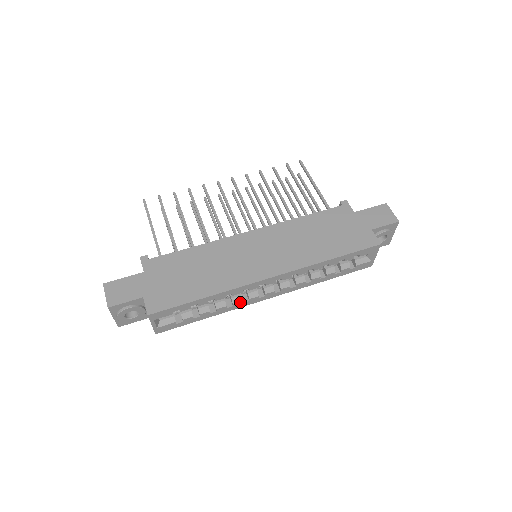
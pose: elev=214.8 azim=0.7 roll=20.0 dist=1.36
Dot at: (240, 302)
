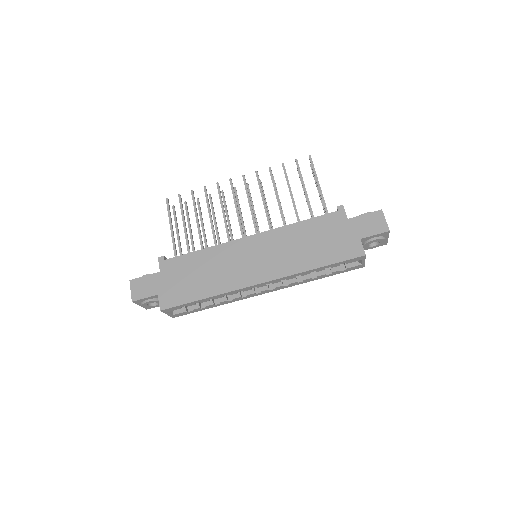
Dot at: (239, 297)
